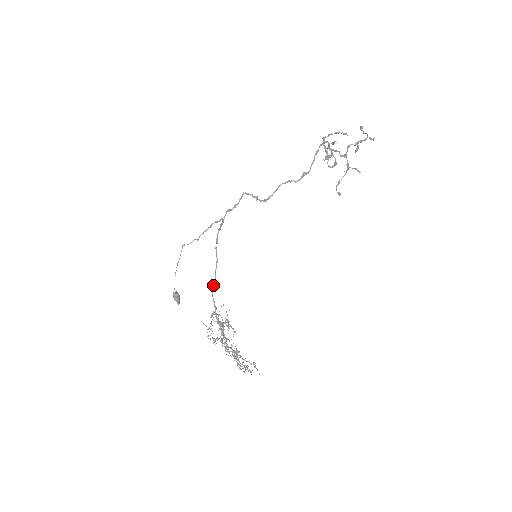
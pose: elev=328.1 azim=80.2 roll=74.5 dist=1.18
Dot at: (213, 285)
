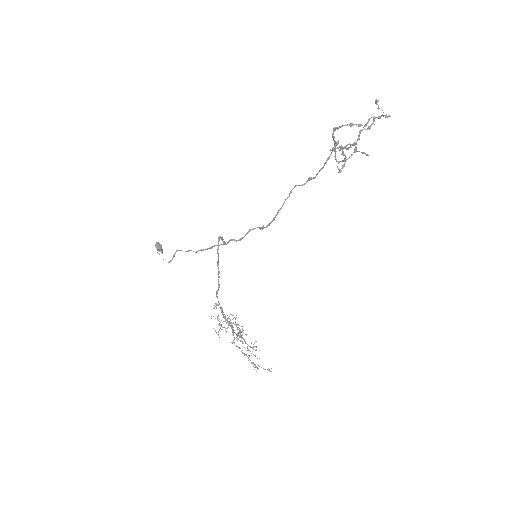
Dot at: occluded
